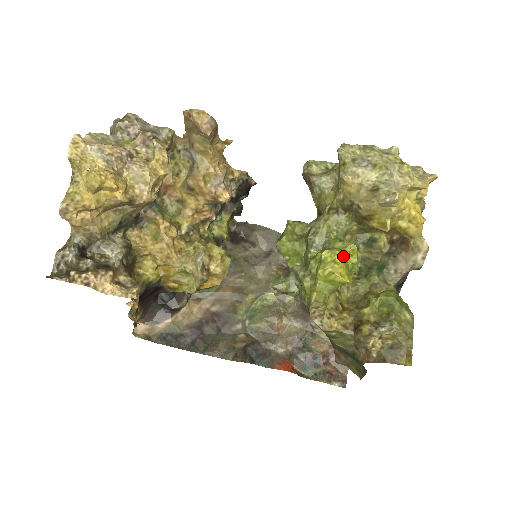
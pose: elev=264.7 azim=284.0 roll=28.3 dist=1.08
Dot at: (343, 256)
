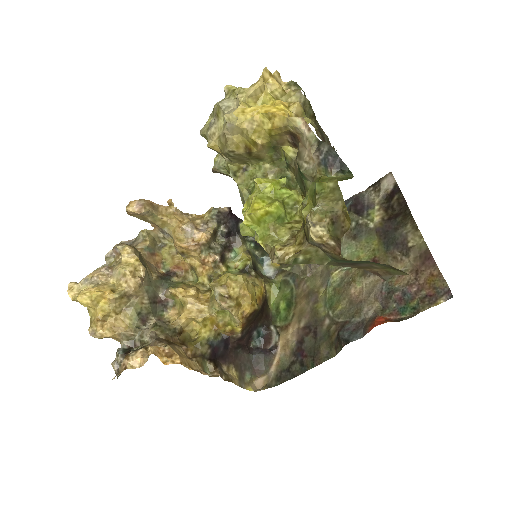
Dot at: (255, 195)
